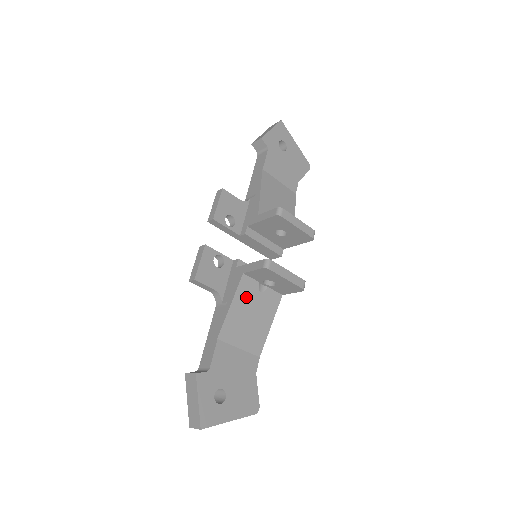
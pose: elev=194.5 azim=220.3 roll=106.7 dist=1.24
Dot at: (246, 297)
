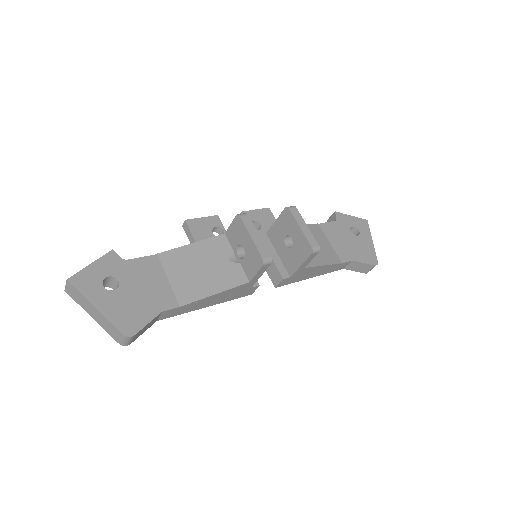
Dot at: (212, 251)
